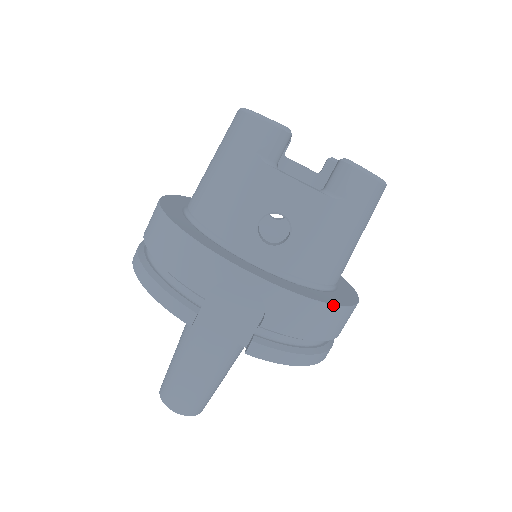
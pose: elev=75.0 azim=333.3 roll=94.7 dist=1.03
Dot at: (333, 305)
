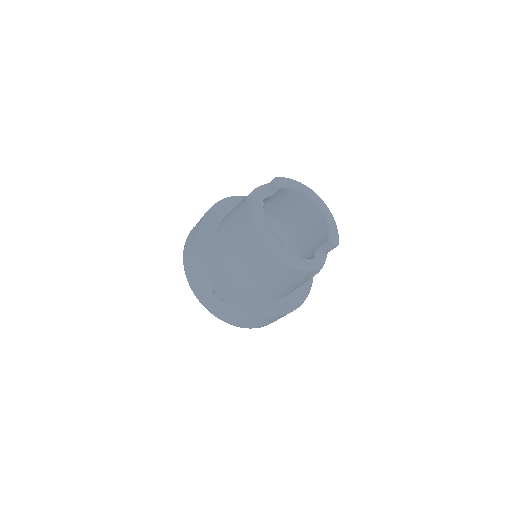
Dot at: occluded
